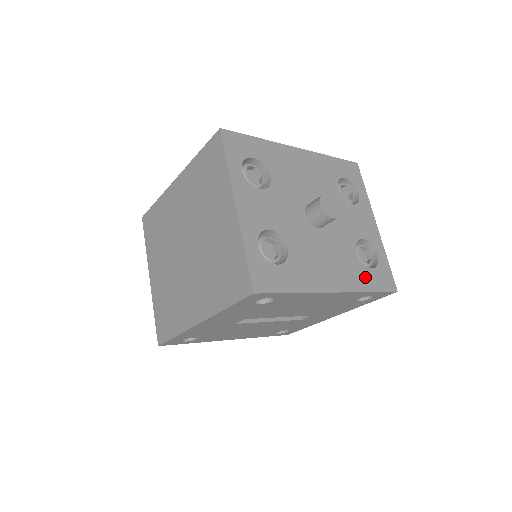
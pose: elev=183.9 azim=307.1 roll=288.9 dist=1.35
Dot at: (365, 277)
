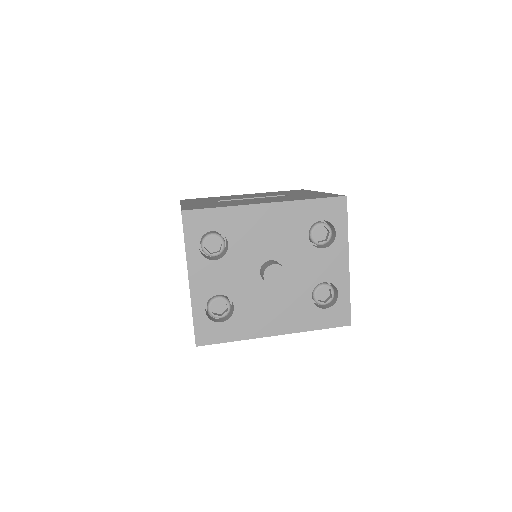
Dot at: (314, 318)
